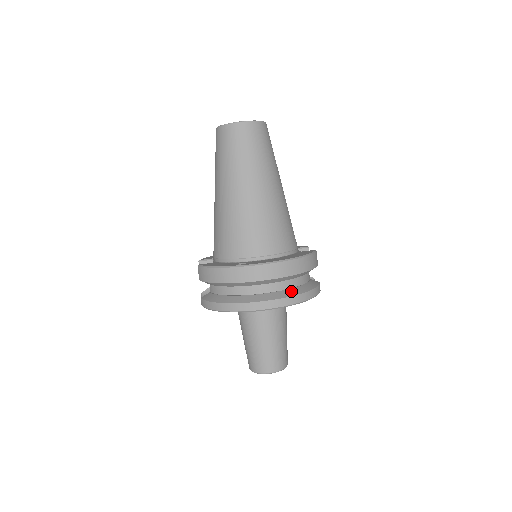
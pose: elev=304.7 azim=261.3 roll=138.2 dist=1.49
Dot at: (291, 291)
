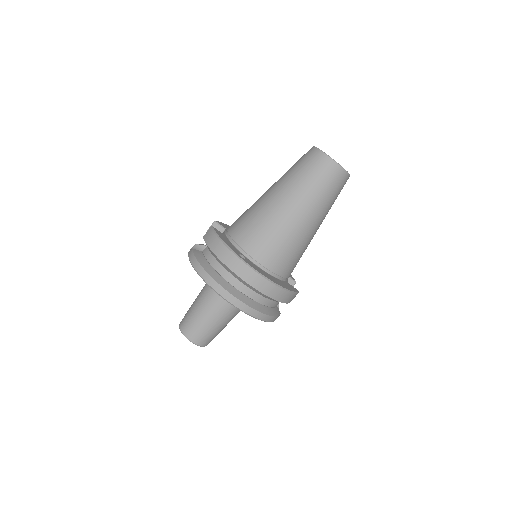
Dot at: (257, 305)
